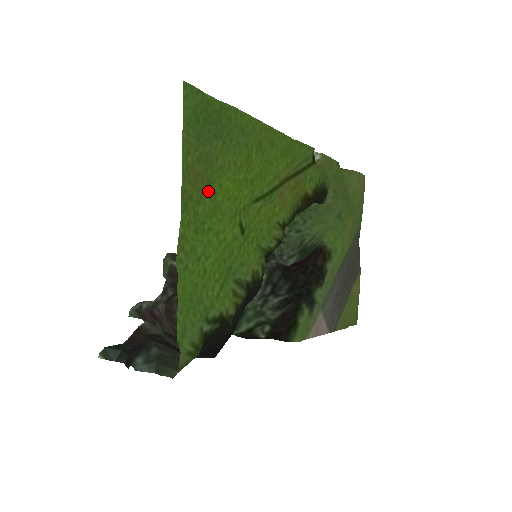
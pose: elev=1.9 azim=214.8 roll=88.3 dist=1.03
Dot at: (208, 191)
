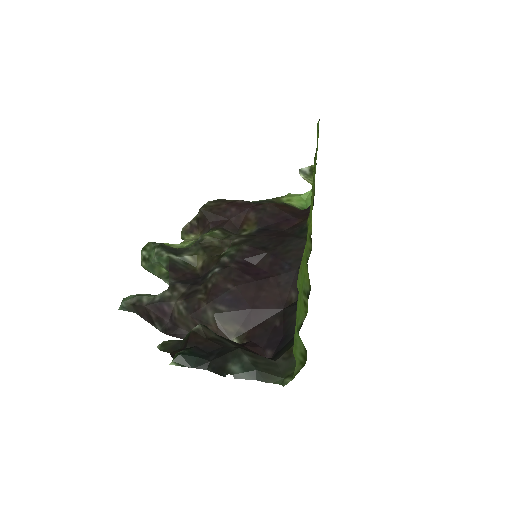
Dot at: occluded
